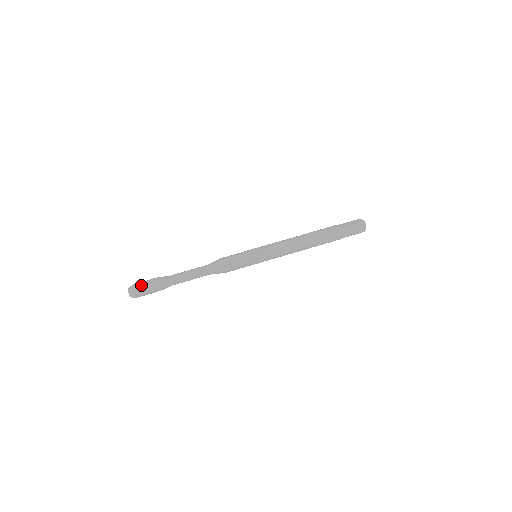
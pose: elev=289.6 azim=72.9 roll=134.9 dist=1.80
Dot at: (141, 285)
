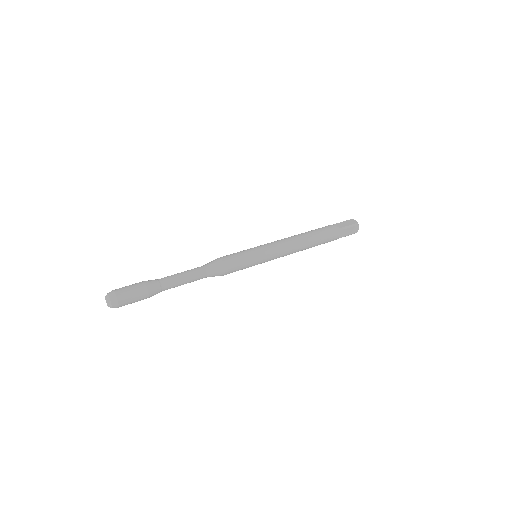
Dot at: (126, 292)
